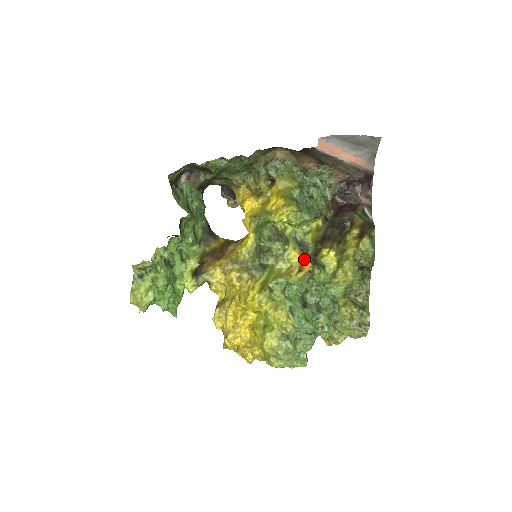
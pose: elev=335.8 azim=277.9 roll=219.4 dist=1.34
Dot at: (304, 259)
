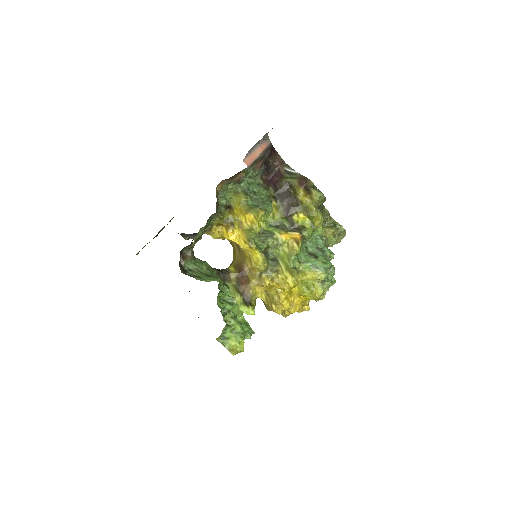
Dot at: (291, 233)
